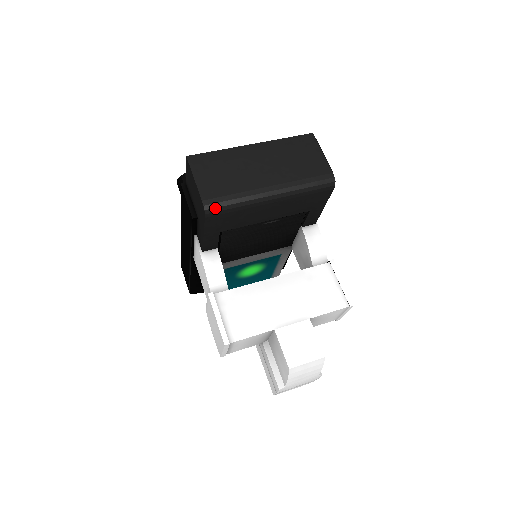
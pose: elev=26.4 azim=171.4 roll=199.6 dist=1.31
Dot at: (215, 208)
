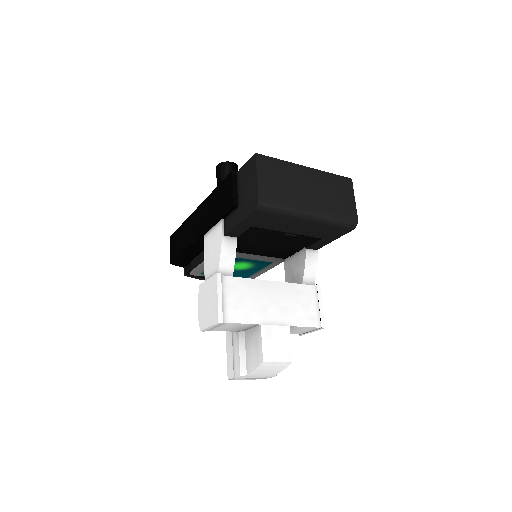
Dot at: (266, 207)
